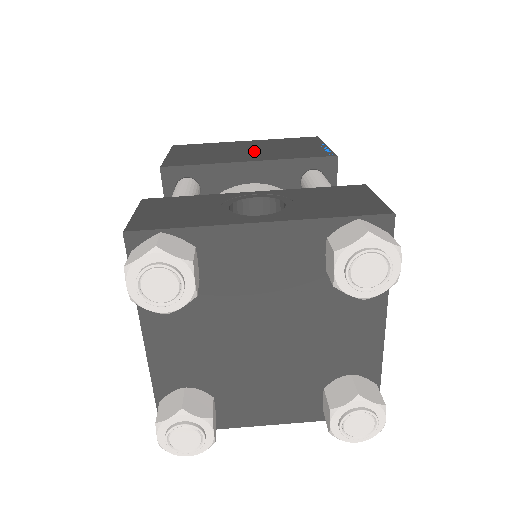
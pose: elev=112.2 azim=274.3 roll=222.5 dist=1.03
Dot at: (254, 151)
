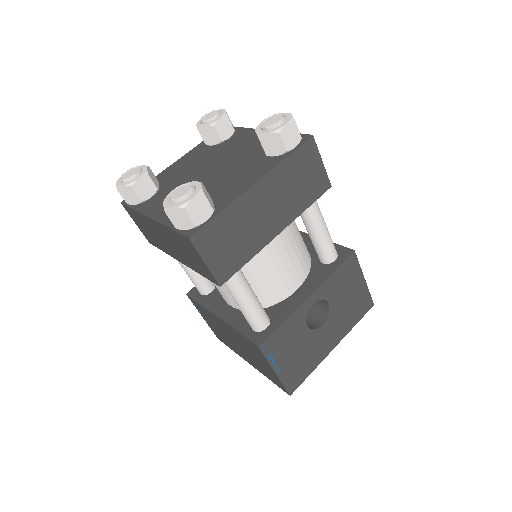
Dot at: occluded
